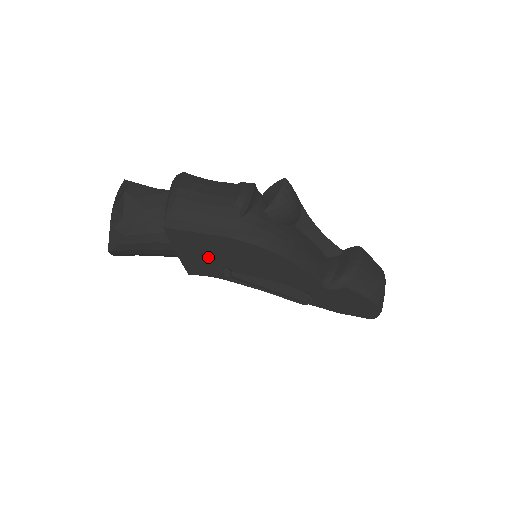
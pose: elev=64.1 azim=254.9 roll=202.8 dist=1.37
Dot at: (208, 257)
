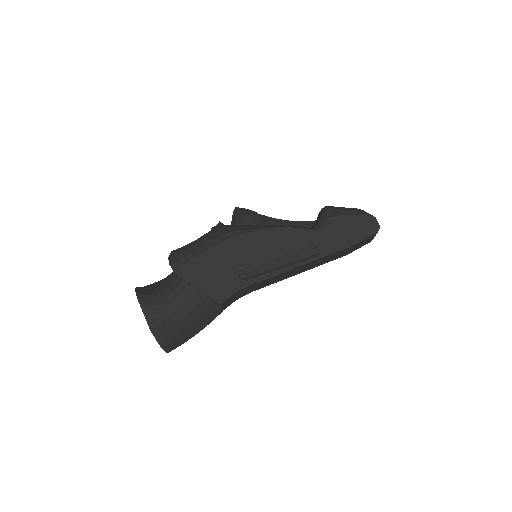
Dot at: (220, 273)
